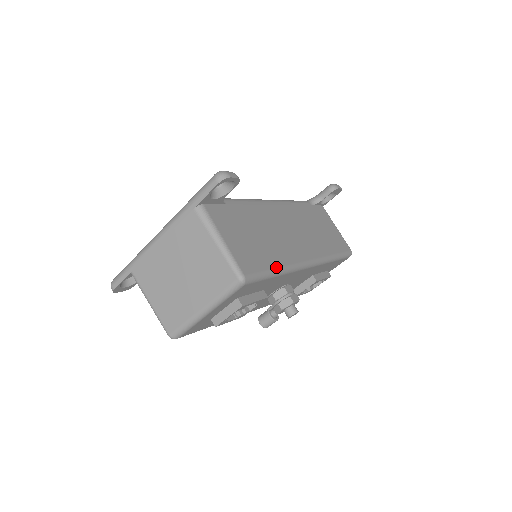
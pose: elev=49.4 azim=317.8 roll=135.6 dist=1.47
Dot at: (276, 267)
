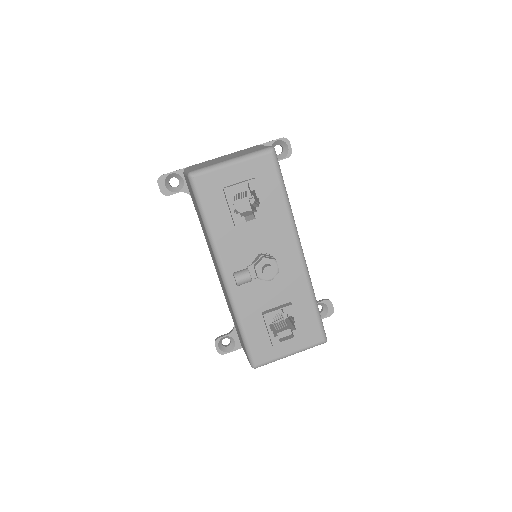
Dot at: (287, 194)
